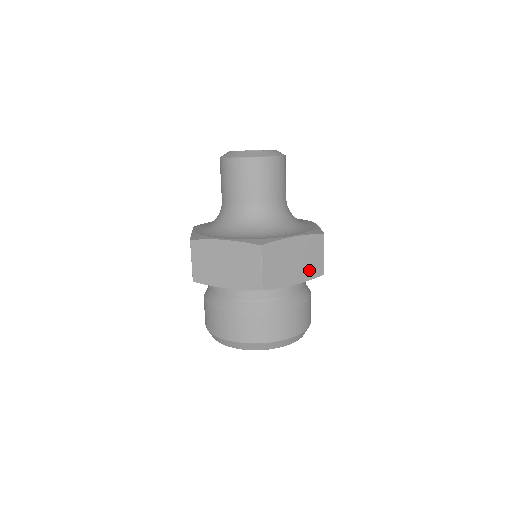
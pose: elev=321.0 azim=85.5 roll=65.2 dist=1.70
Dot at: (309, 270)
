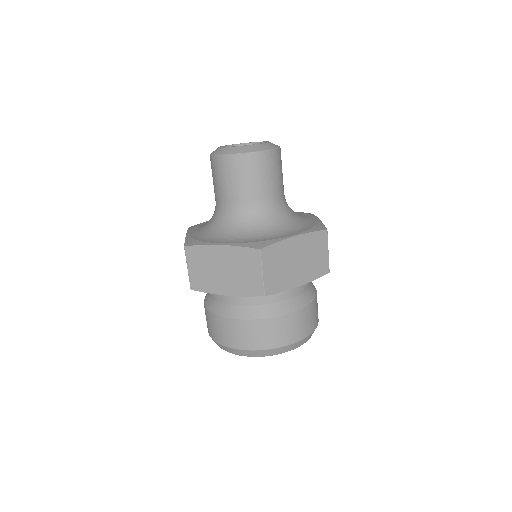
Dot at: (313, 269)
